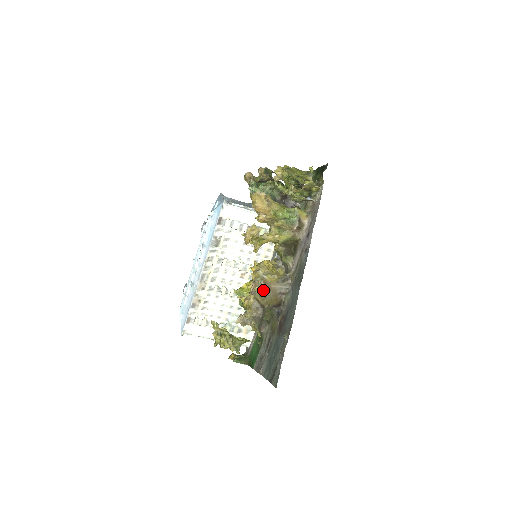
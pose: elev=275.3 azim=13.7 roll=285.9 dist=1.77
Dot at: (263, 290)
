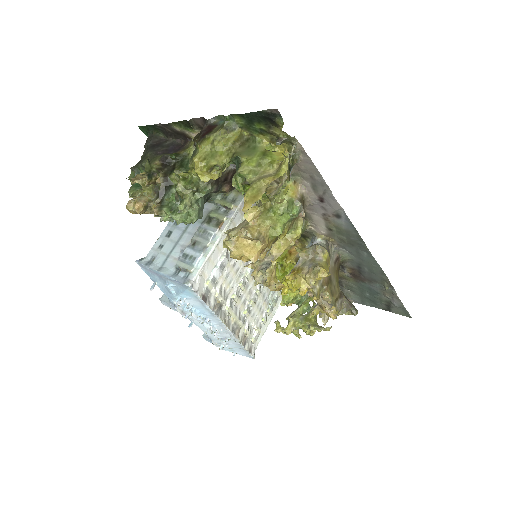
Dot at: (329, 288)
